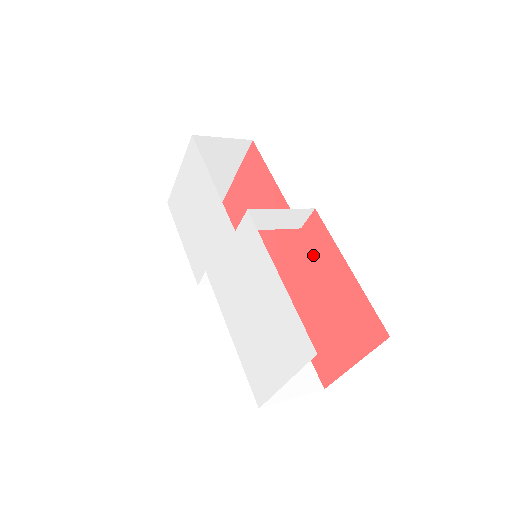
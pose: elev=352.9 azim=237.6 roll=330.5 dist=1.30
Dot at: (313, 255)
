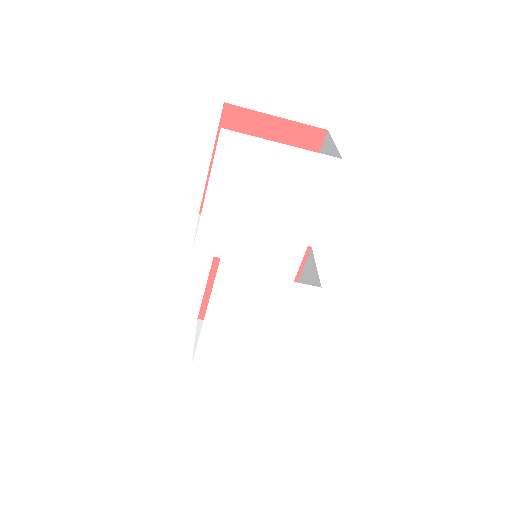
Dot at: occluded
